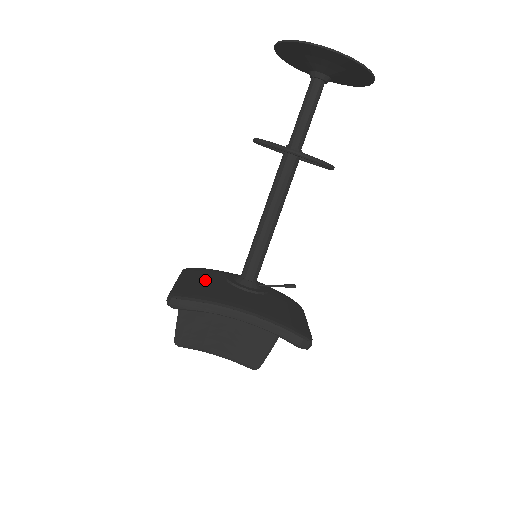
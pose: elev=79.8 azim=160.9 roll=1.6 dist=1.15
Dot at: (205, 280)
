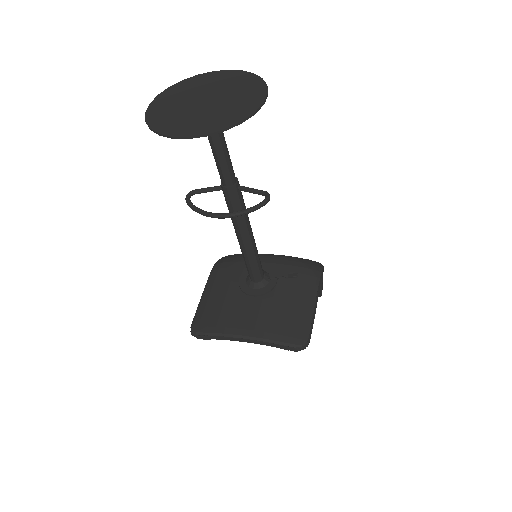
Dot at: (220, 292)
